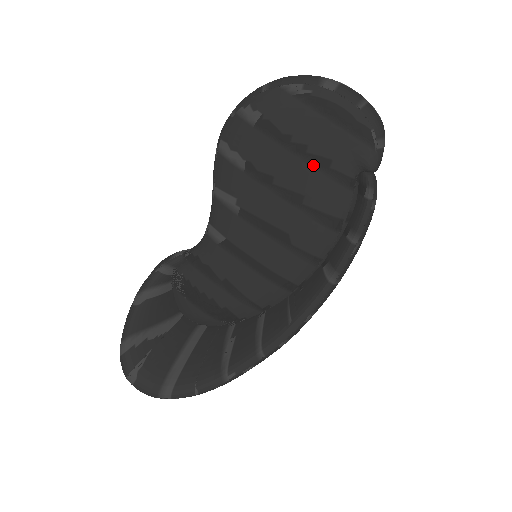
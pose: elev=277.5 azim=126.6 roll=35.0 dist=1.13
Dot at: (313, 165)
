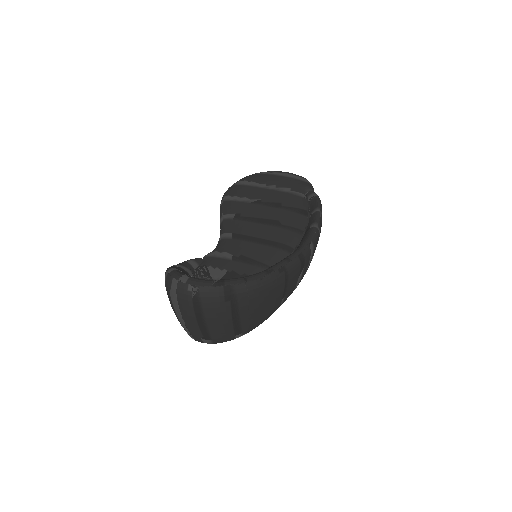
Dot at: (281, 191)
